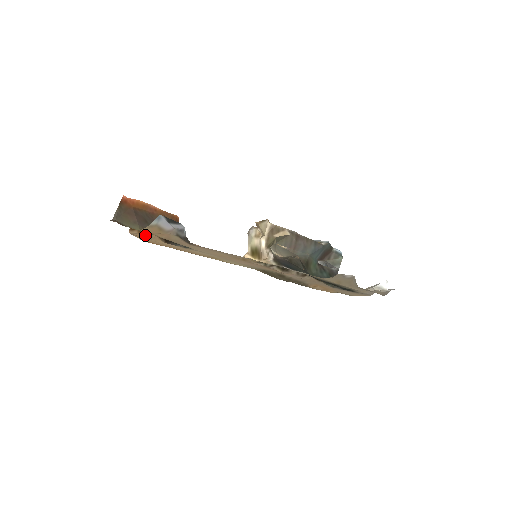
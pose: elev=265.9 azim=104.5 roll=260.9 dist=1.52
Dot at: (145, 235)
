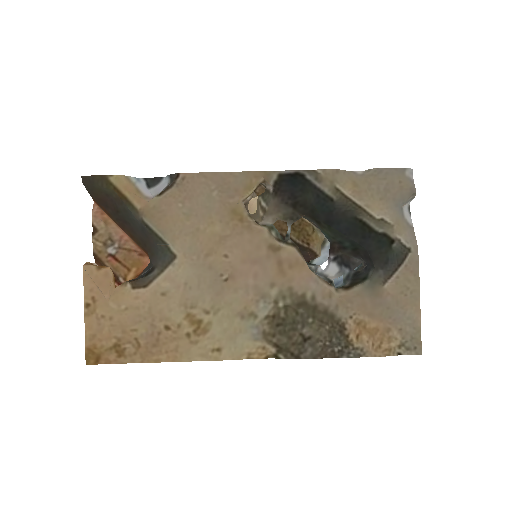
Dot at: (105, 270)
